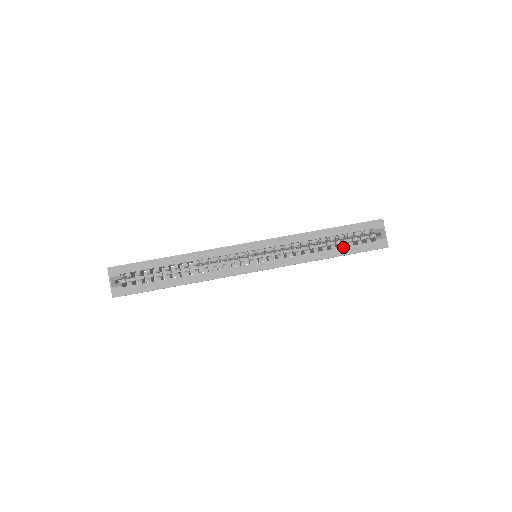
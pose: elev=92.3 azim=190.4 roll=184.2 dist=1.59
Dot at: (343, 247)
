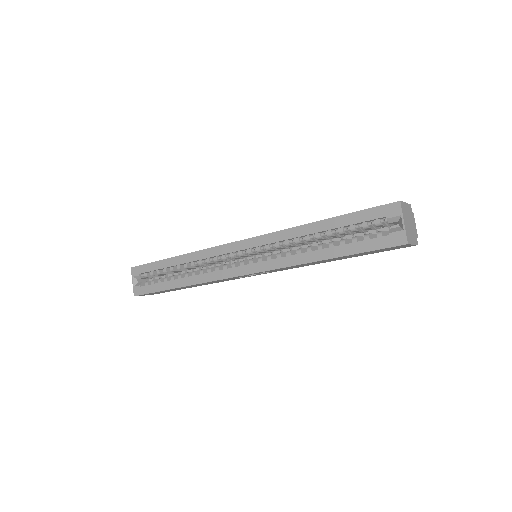
Dot at: (342, 245)
